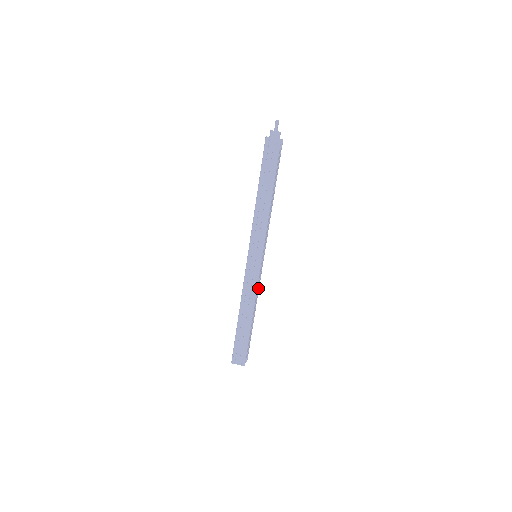
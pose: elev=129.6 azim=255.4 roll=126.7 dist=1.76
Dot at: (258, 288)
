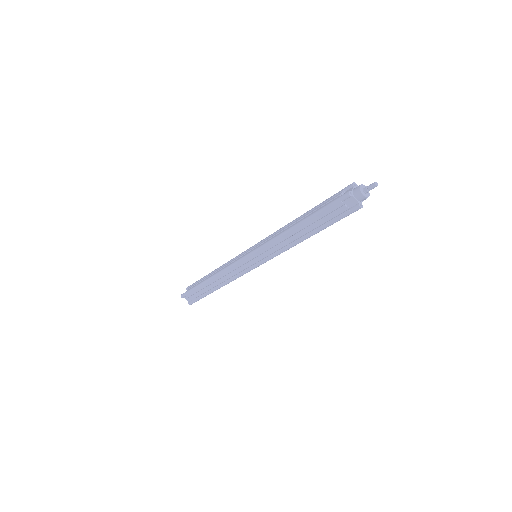
Dot at: occluded
